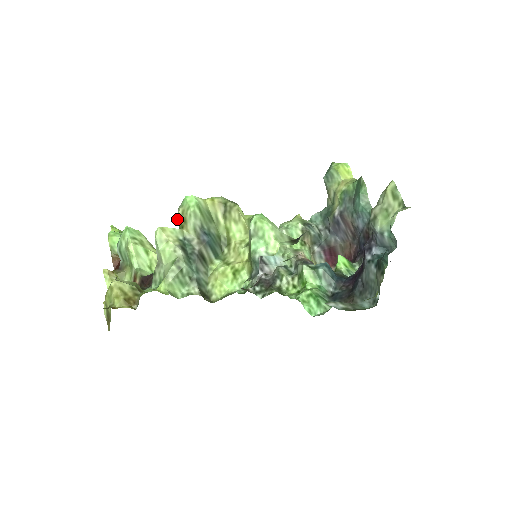
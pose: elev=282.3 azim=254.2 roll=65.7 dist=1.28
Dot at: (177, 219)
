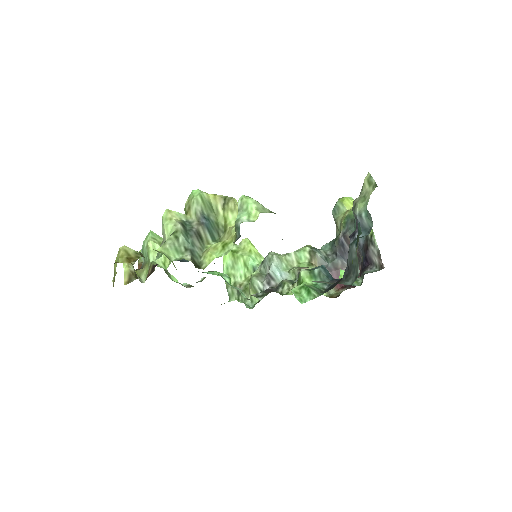
Dot at: (184, 209)
